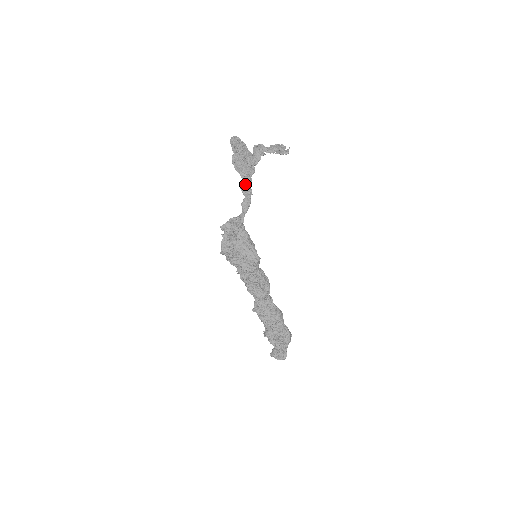
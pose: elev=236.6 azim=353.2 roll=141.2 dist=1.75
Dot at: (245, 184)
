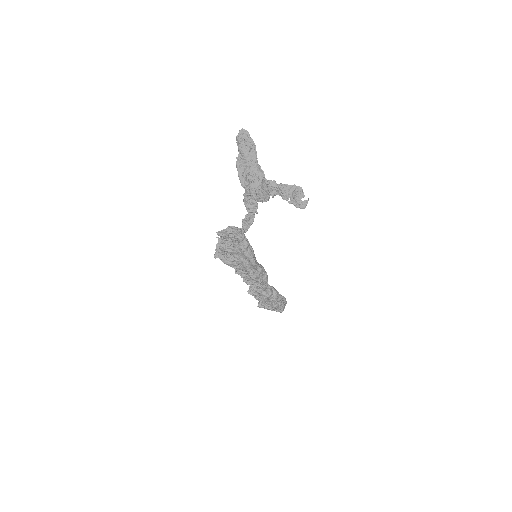
Dot at: (249, 201)
